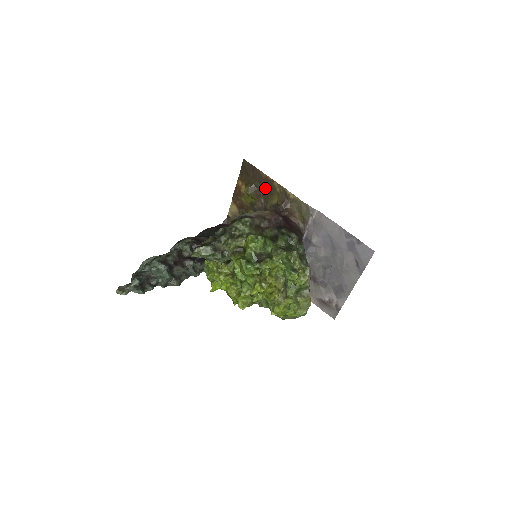
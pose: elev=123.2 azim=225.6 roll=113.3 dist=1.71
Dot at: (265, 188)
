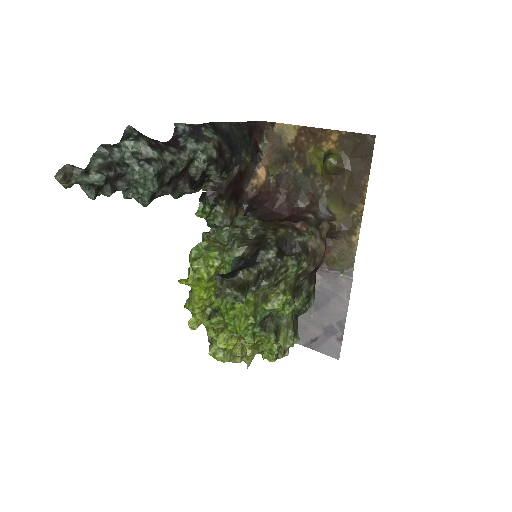
Dot at: (347, 189)
